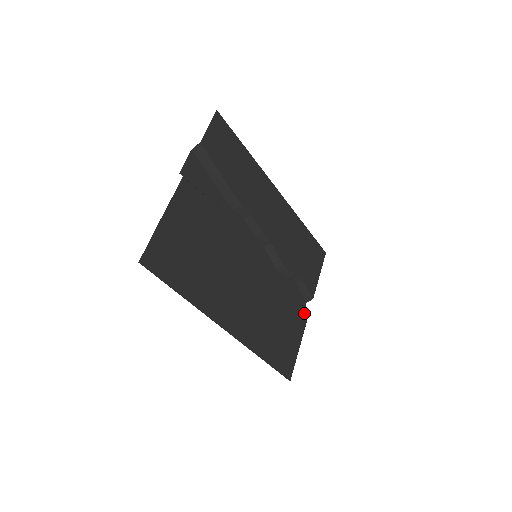
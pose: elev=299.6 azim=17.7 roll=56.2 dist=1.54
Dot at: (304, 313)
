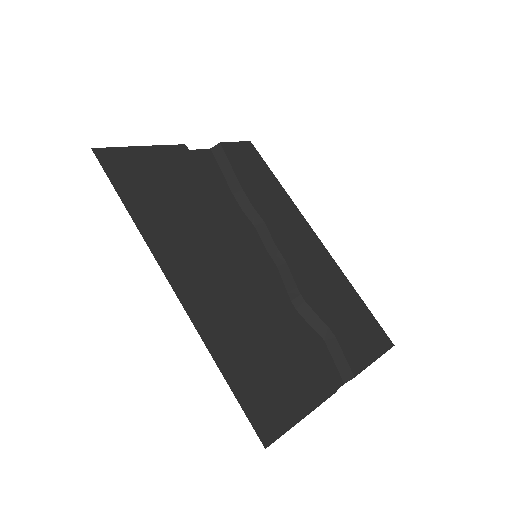
Dot at: (329, 379)
